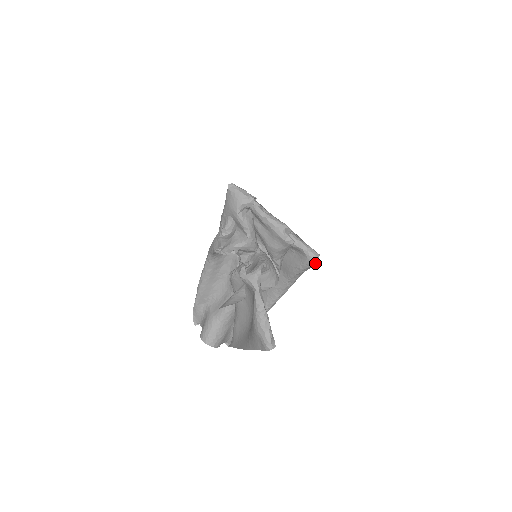
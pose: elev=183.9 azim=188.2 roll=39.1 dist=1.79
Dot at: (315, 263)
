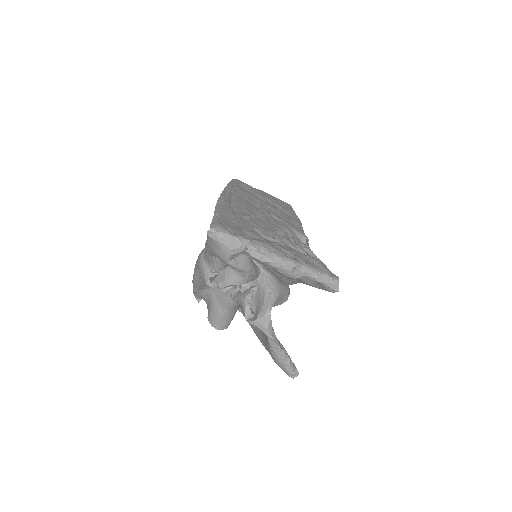
Dot at: occluded
